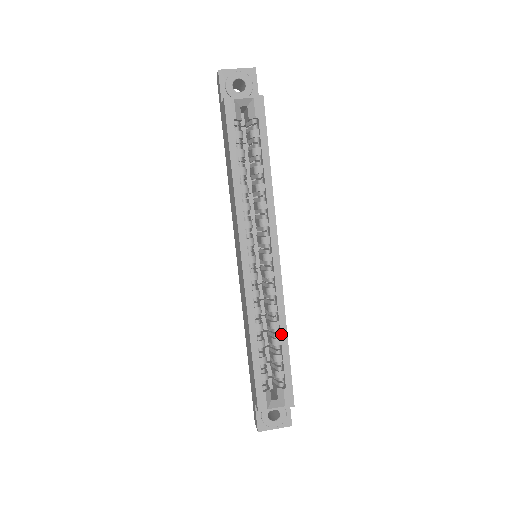
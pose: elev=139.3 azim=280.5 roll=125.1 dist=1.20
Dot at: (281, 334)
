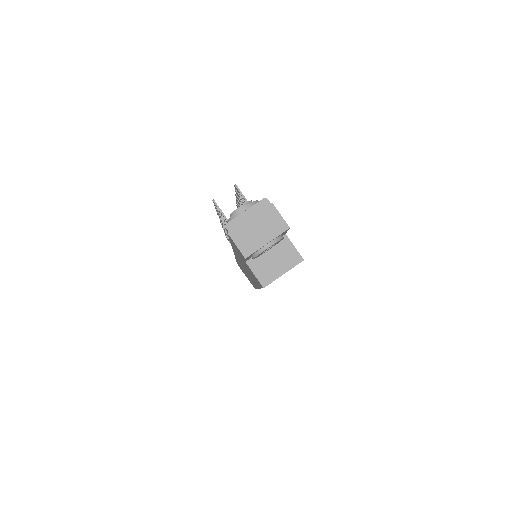
Dot at: occluded
